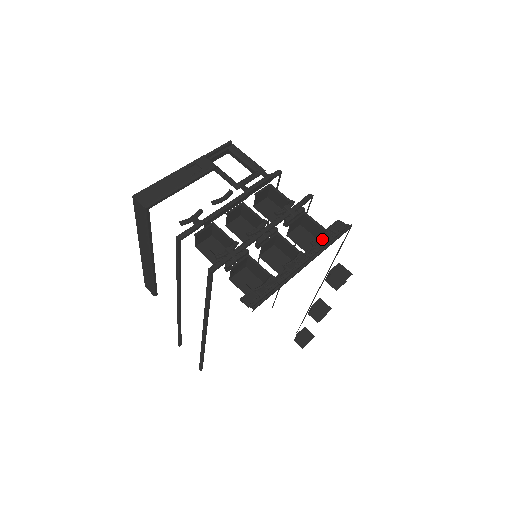
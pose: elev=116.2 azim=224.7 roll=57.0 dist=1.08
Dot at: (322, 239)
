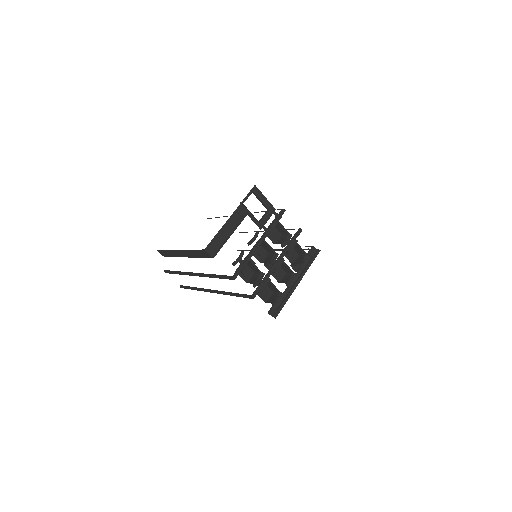
Dot at: (305, 262)
